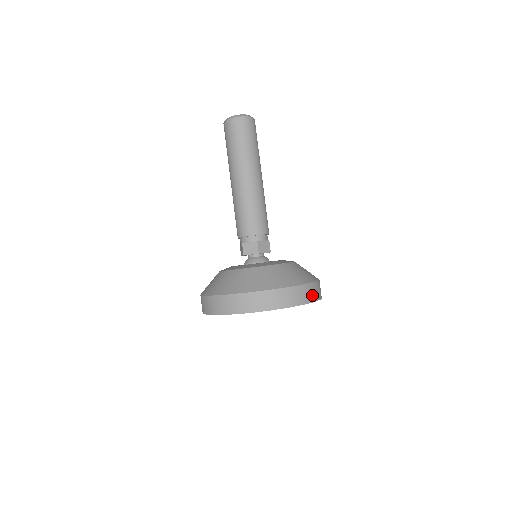
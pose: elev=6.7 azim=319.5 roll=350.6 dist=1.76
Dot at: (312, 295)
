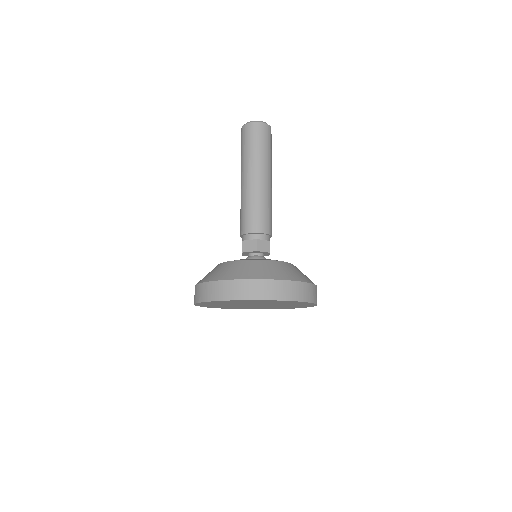
Dot at: (302, 294)
